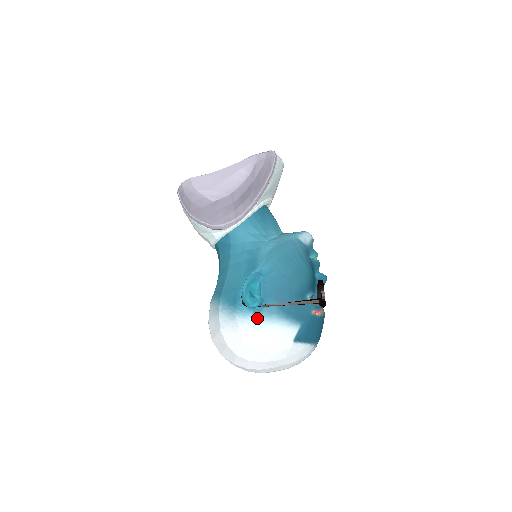
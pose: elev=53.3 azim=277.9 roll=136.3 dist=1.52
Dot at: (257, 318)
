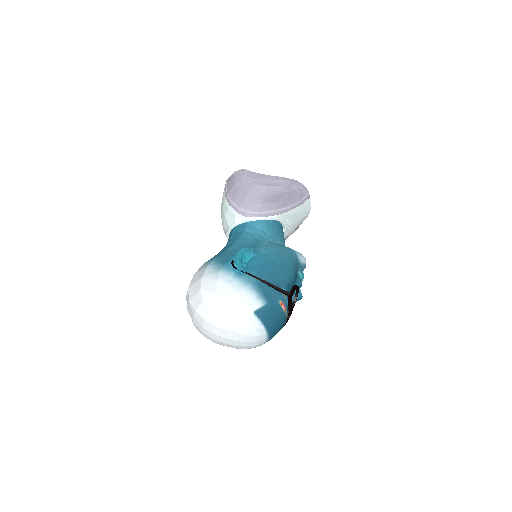
Dot at: (236, 278)
